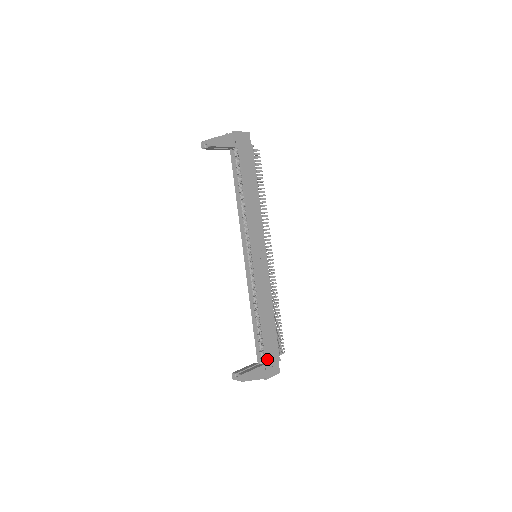
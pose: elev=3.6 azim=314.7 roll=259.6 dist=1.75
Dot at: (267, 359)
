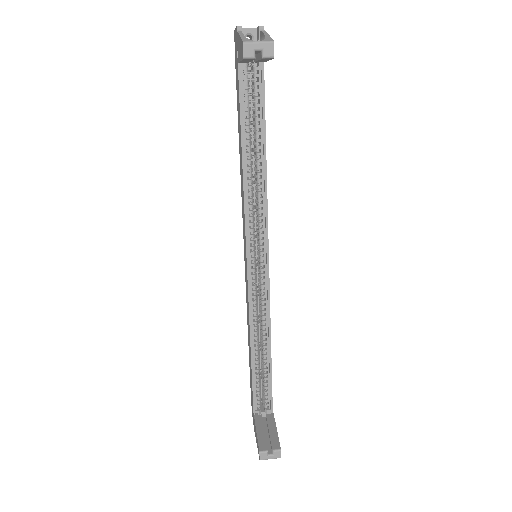
Dot at: (272, 403)
